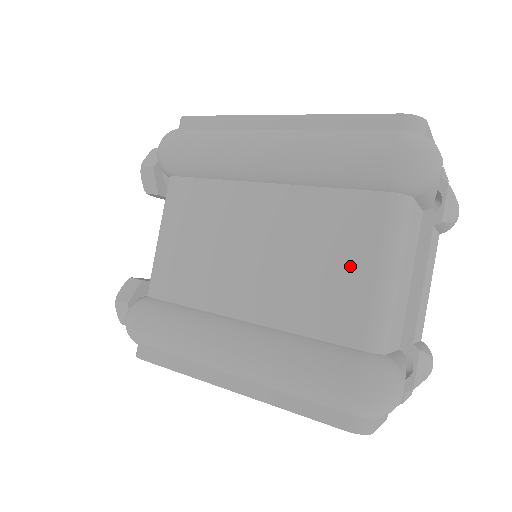
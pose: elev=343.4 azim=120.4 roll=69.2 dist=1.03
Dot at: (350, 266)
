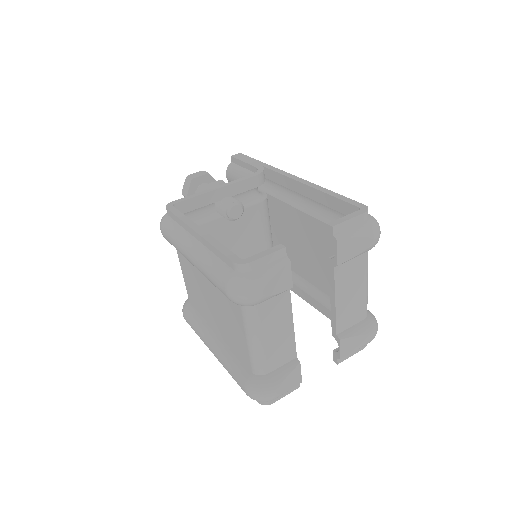
Dot at: (239, 332)
